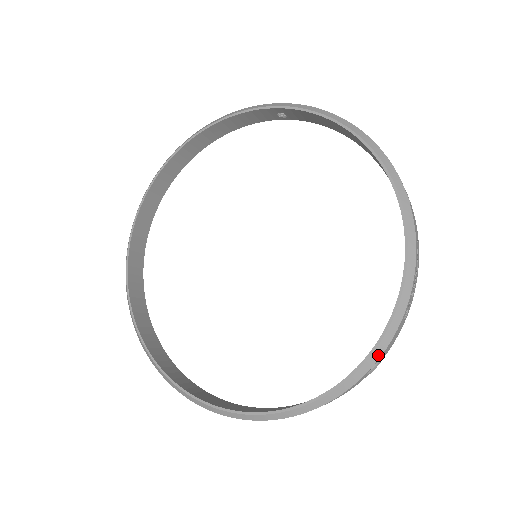
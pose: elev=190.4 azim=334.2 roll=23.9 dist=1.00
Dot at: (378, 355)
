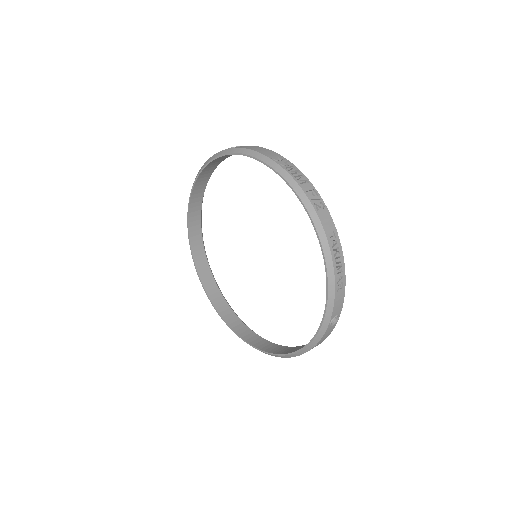
Dot at: (329, 316)
